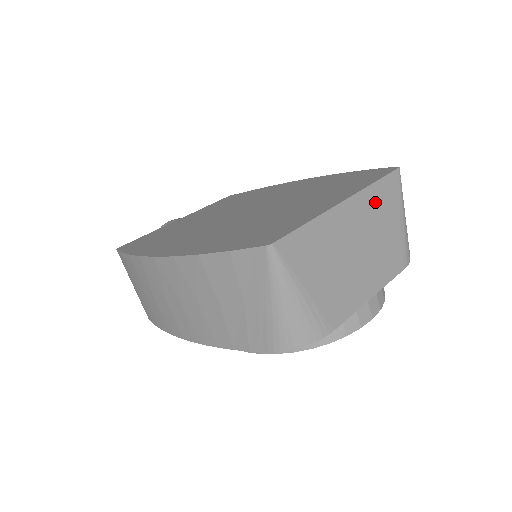
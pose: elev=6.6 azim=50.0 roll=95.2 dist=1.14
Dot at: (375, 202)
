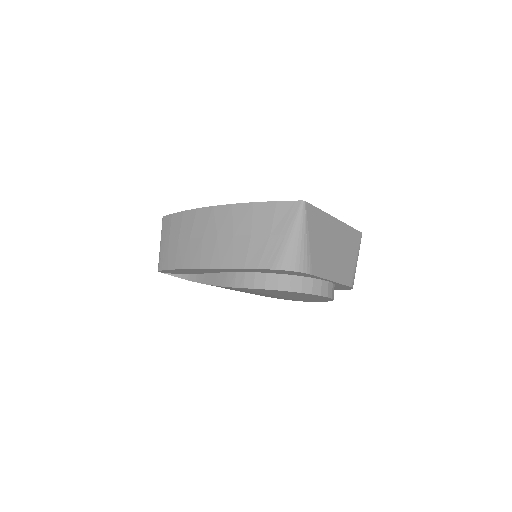
Dot at: (348, 236)
